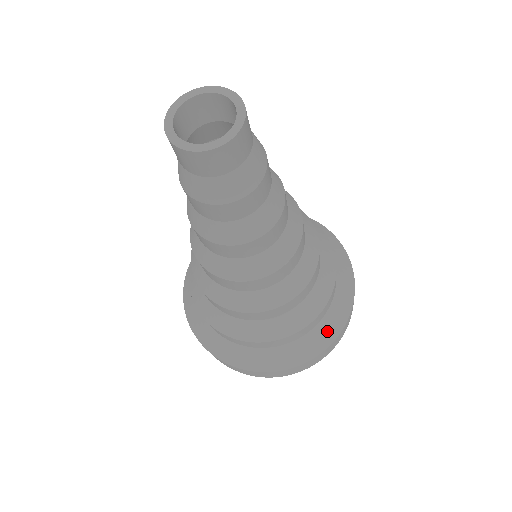
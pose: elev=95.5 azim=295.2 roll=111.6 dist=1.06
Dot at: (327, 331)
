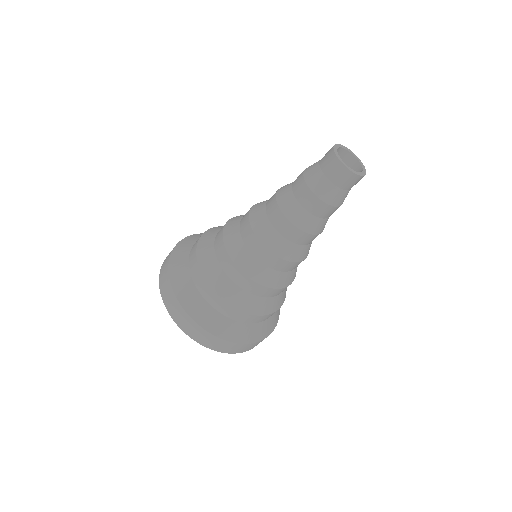
Dot at: occluded
